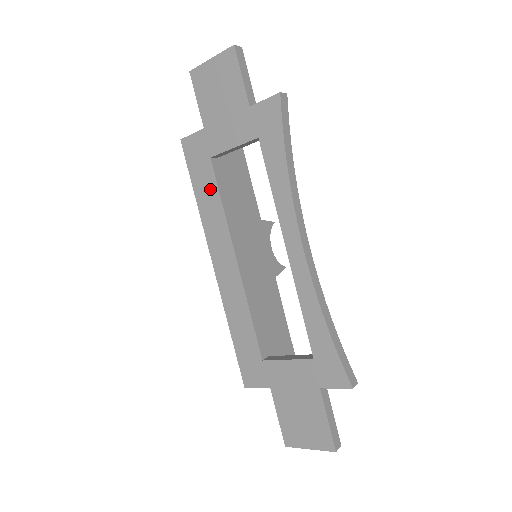
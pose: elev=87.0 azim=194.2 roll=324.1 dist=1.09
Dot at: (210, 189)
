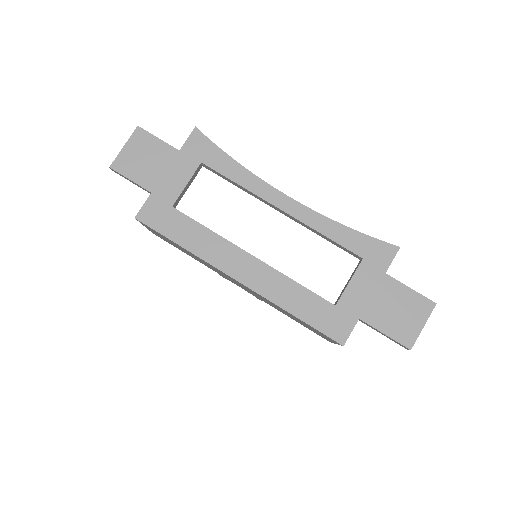
Dot at: (189, 228)
